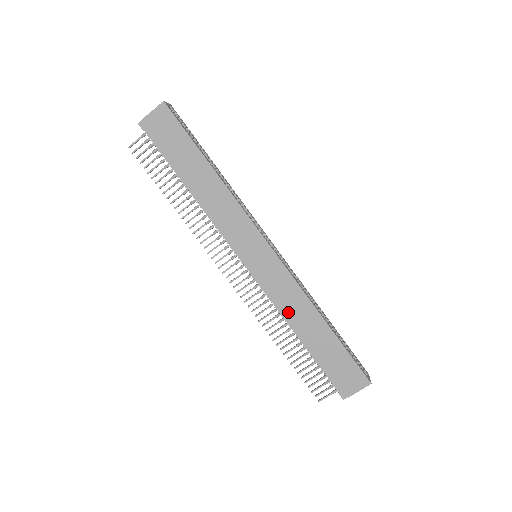
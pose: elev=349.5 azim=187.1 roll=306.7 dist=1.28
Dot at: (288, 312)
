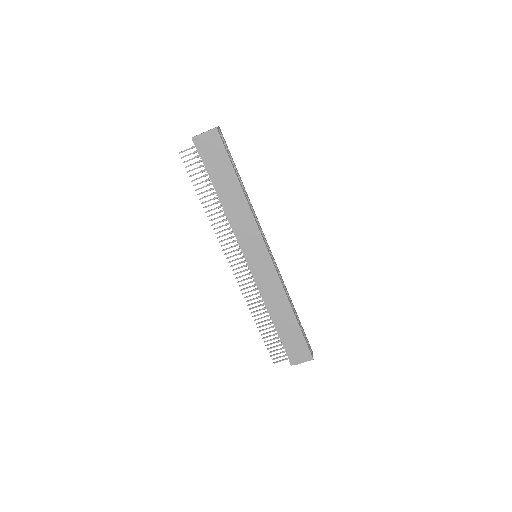
Dot at: (269, 301)
